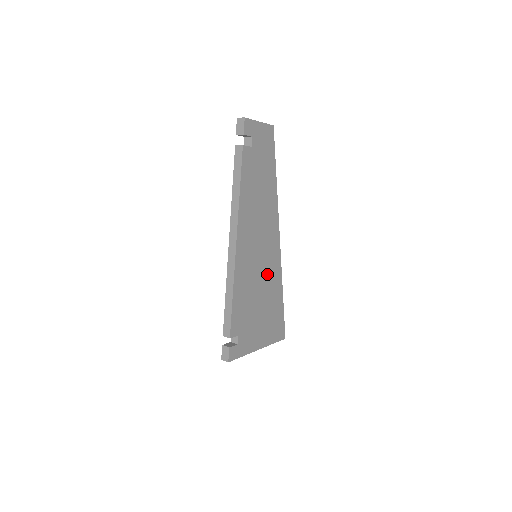
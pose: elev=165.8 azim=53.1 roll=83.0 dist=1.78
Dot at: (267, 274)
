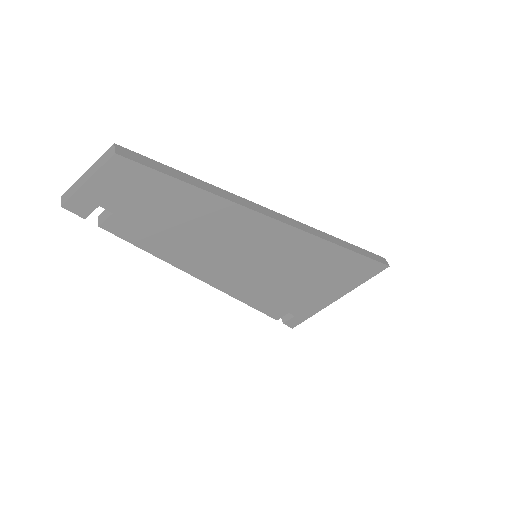
Dot at: (290, 258)
